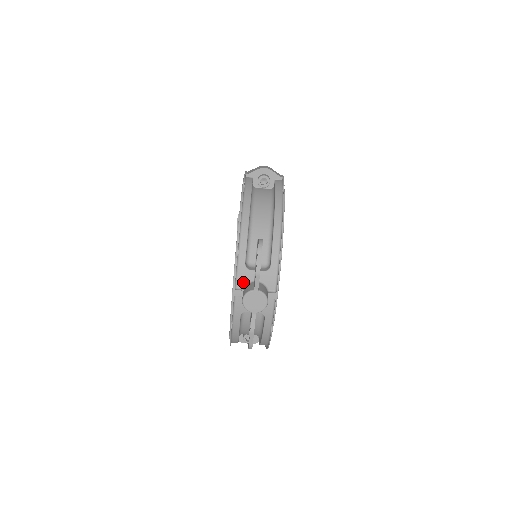
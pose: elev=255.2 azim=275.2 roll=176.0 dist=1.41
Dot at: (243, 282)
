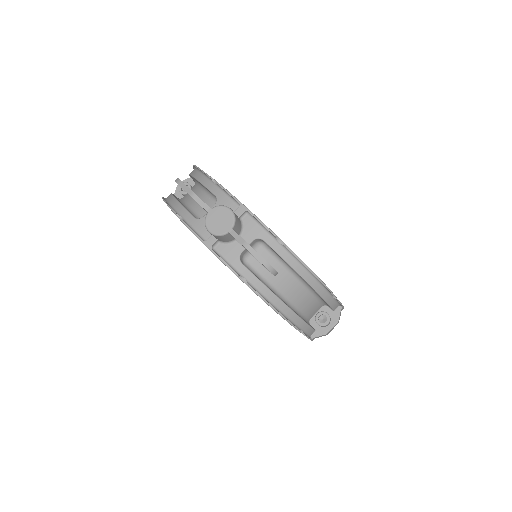
Dot at: (207, 231)
